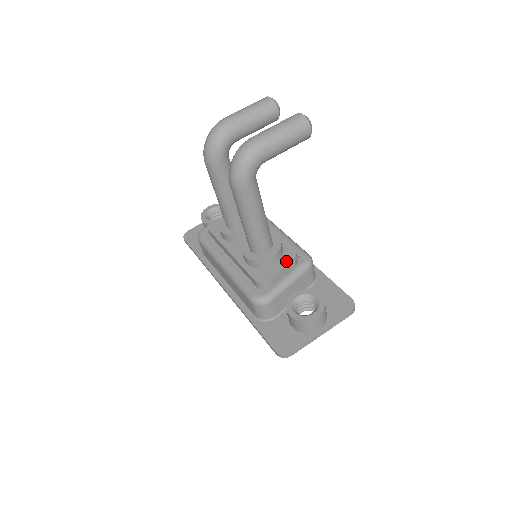
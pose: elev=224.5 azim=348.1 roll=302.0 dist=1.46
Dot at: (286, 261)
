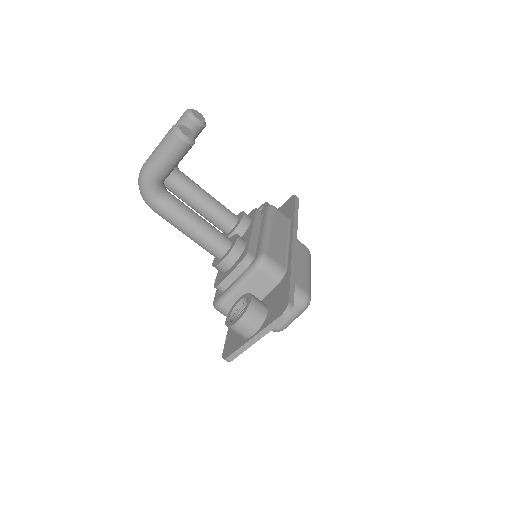
Dot at: (236, 264)
